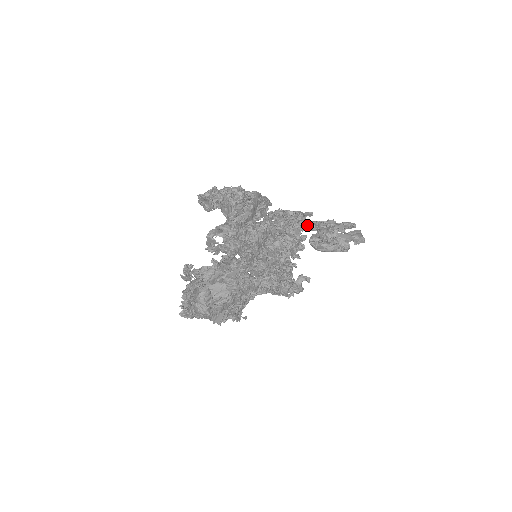
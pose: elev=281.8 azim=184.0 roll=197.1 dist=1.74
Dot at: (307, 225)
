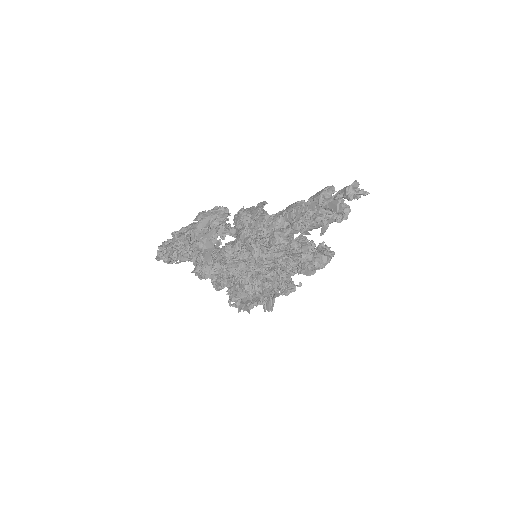
Dot at: (270, 227)
